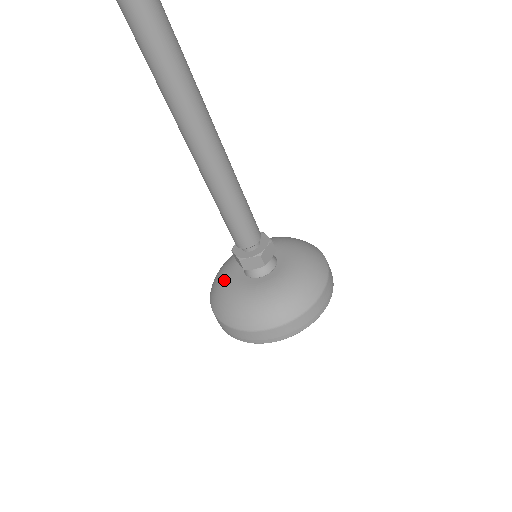
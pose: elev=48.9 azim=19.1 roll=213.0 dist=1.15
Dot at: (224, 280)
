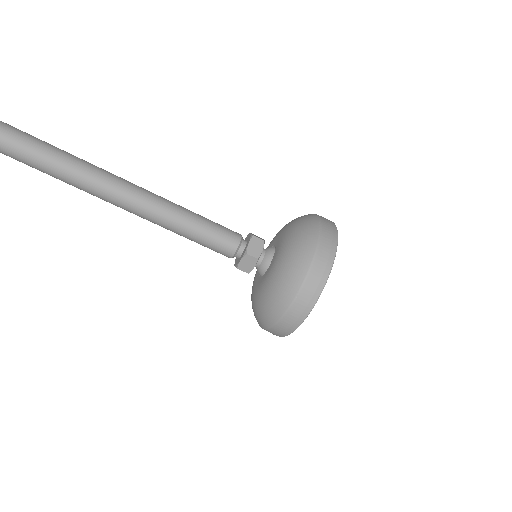
Dot at: occluded
